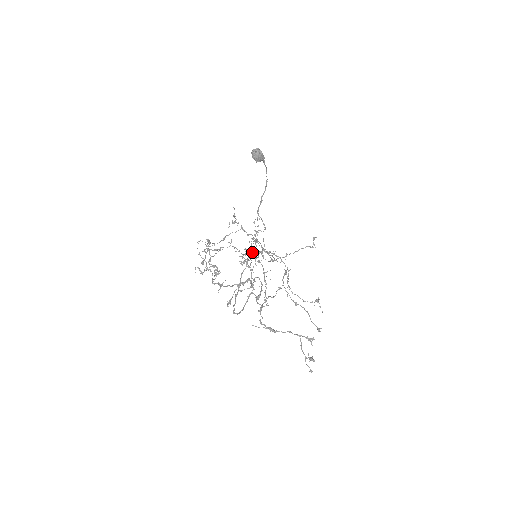
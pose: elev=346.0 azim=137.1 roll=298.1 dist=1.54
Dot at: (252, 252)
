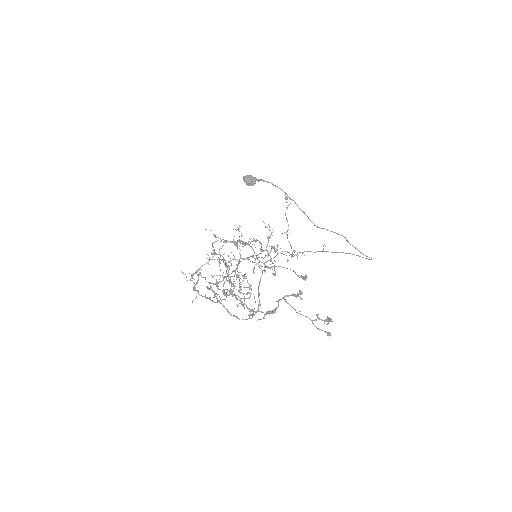
Dot at: (253, 255)
